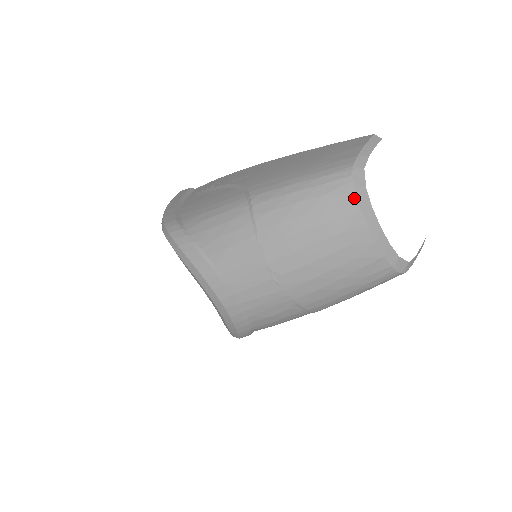
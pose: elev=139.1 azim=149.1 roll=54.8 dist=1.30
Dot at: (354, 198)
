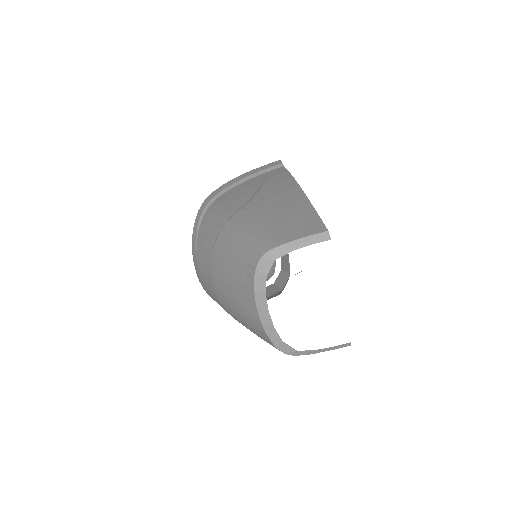
Dot at: (253, 277)
